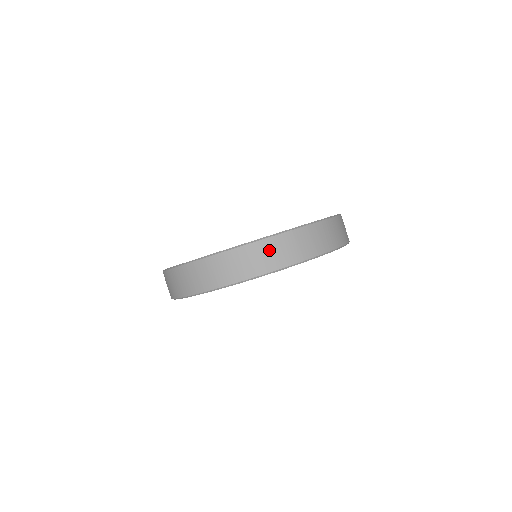
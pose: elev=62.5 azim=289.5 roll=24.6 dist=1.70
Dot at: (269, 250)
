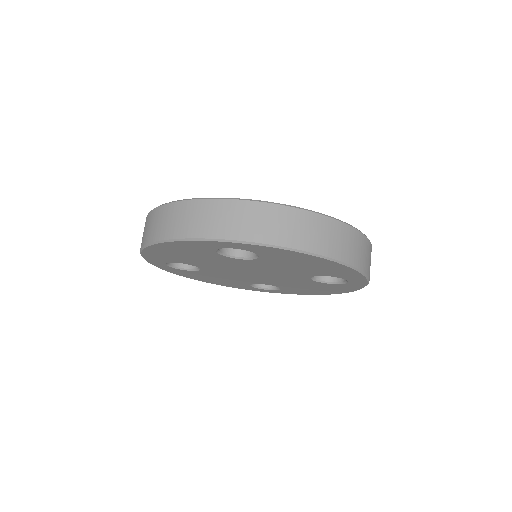
Dot at: (358, 244)
